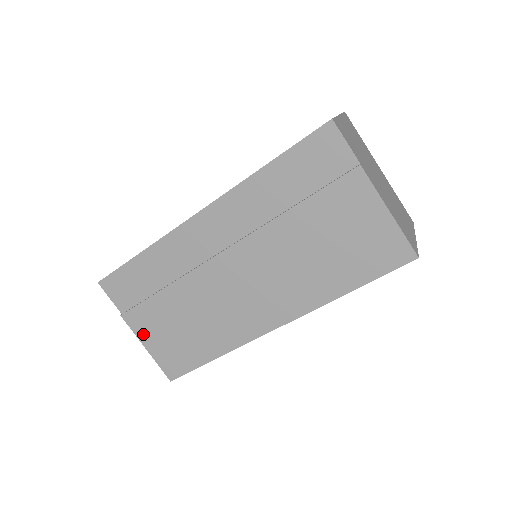
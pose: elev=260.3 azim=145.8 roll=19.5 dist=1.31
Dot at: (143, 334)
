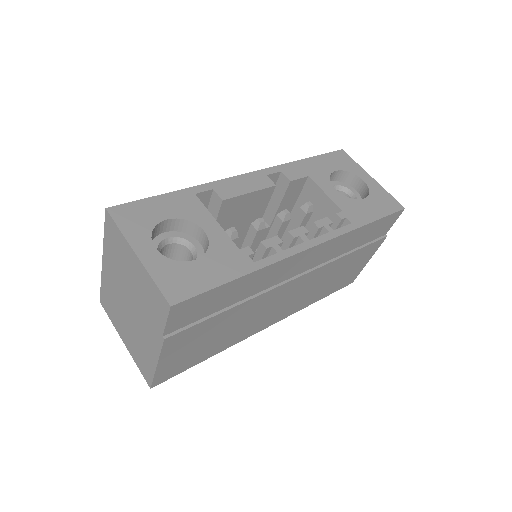
Dot at: (169, 353)
